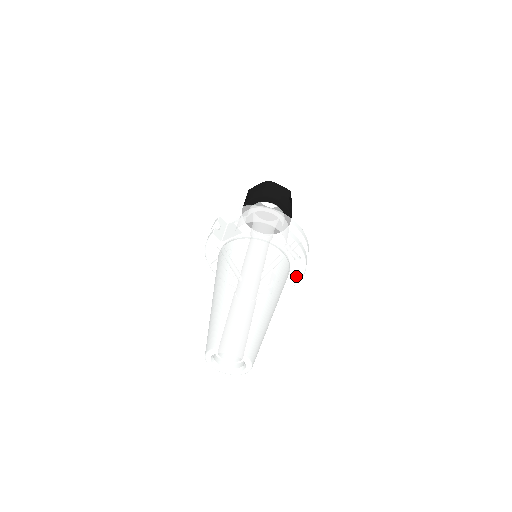
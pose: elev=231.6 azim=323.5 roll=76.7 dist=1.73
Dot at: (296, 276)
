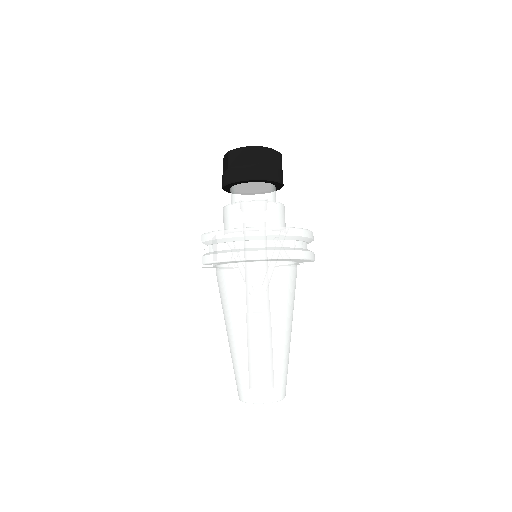
Dot at: occluded
